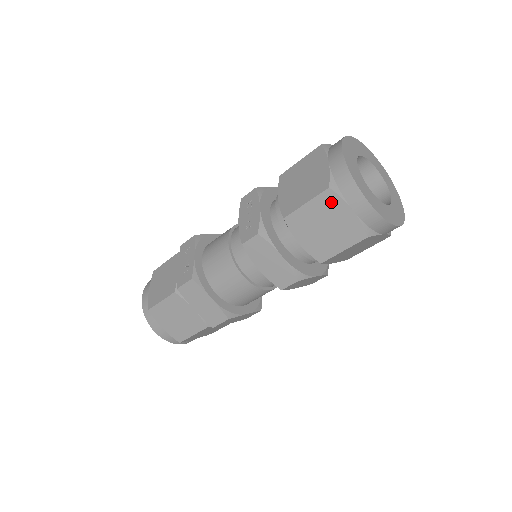
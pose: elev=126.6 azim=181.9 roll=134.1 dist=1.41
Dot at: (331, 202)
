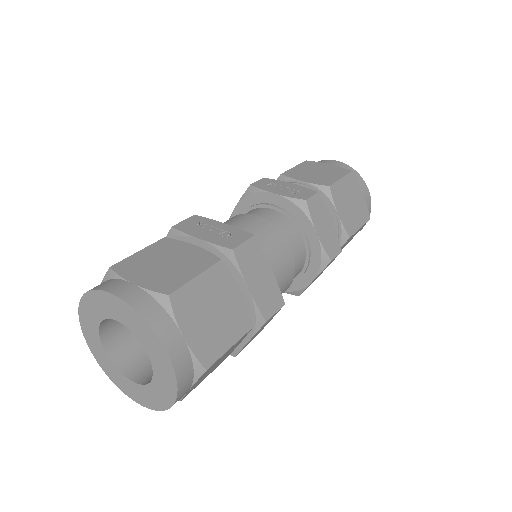
Dot at: (353, 183)
